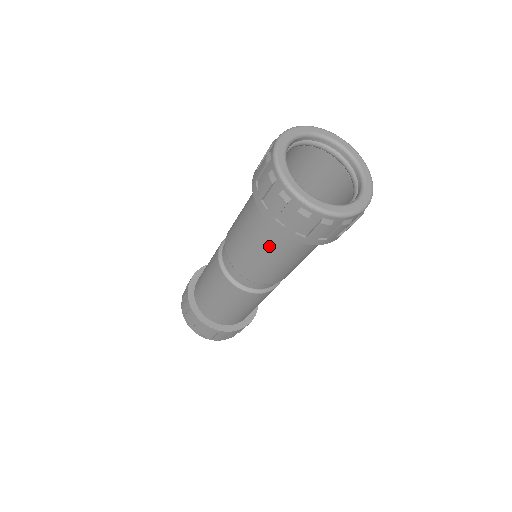
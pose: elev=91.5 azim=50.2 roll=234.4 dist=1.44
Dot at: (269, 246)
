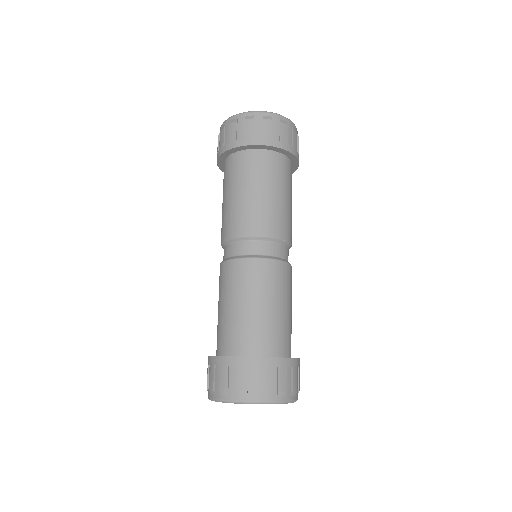
Dot at: (262, 178)
